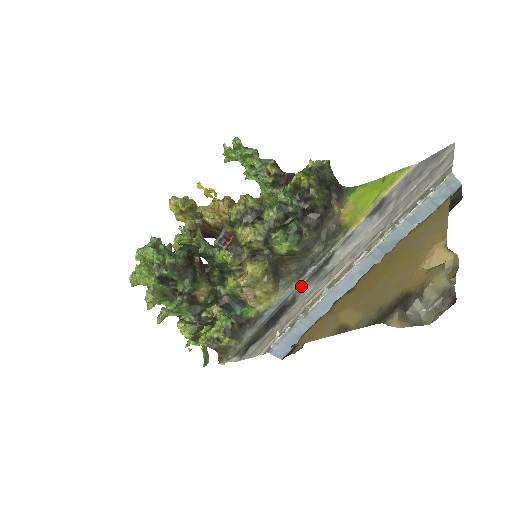
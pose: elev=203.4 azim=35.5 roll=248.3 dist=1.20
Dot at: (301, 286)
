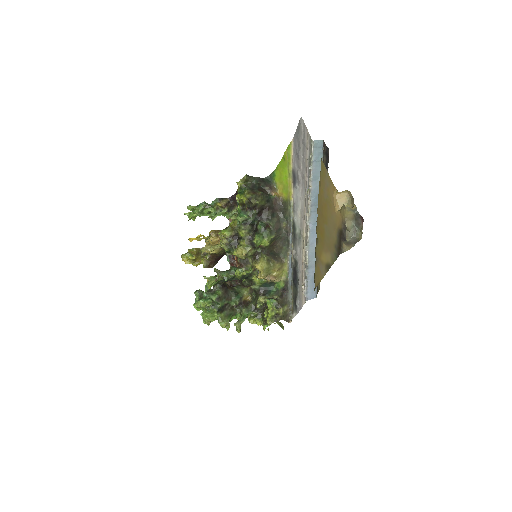
Dot at: (293, 251)
